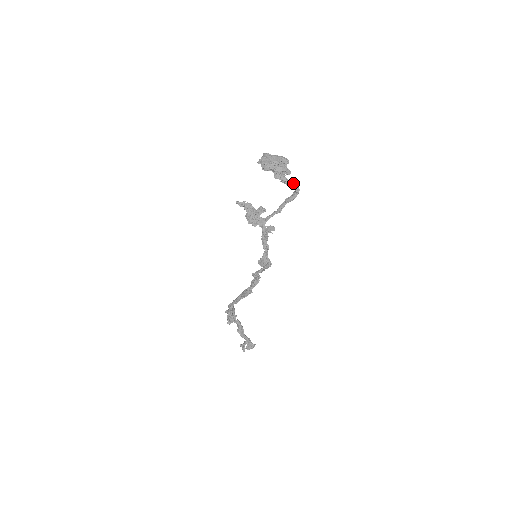
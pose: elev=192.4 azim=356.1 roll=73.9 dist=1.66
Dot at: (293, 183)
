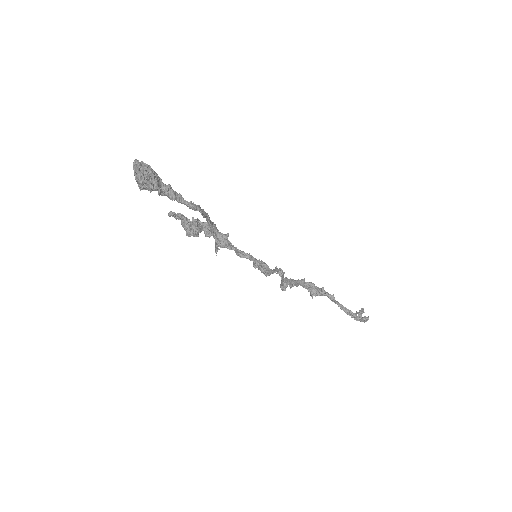
Dot at: (182, 199)
